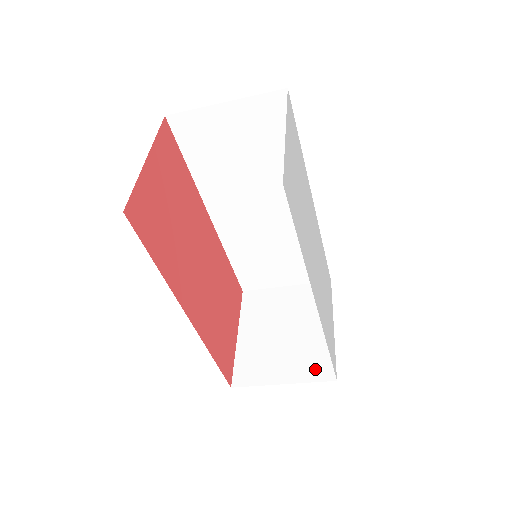
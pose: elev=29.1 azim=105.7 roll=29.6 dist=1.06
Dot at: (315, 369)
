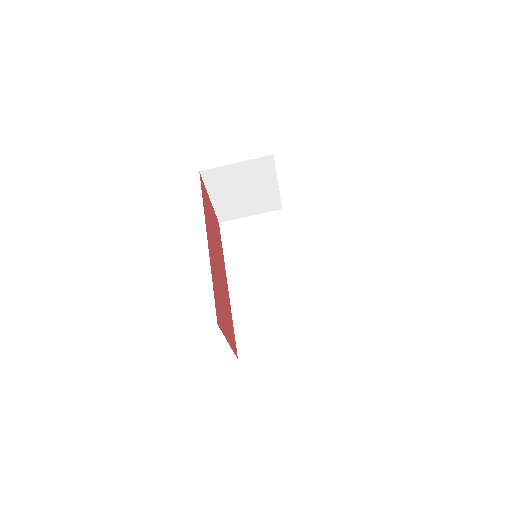
Dot at: occluded
